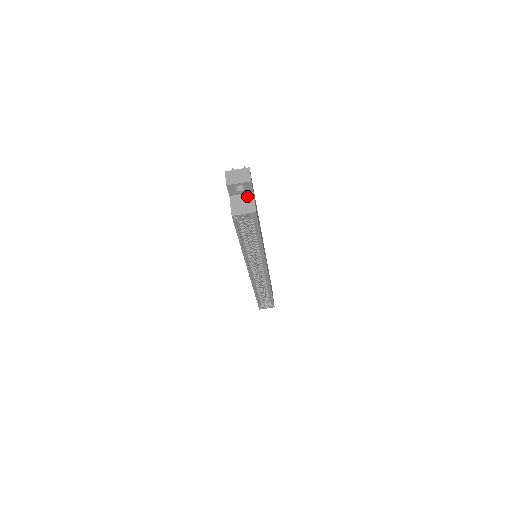
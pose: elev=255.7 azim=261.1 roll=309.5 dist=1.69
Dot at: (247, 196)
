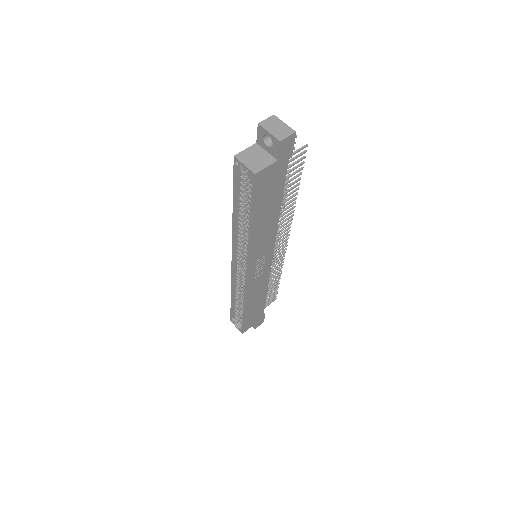
Dot at: (268, 157)
